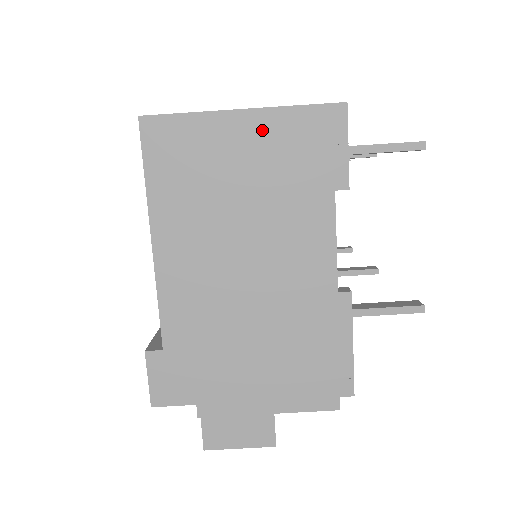
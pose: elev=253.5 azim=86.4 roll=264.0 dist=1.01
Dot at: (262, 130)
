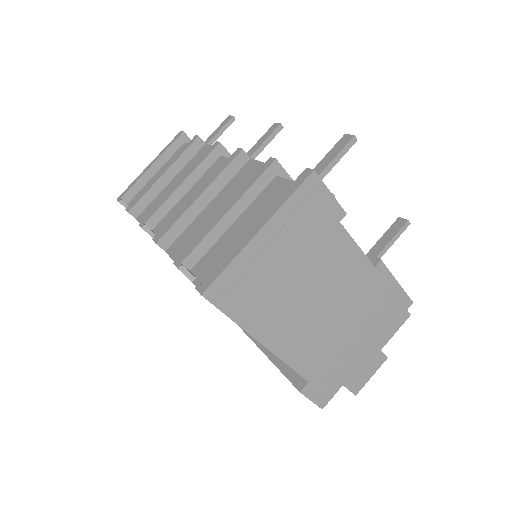
Dot at: (278, 231)
